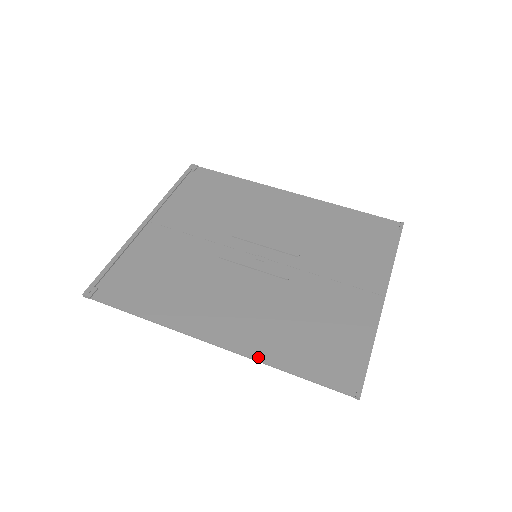
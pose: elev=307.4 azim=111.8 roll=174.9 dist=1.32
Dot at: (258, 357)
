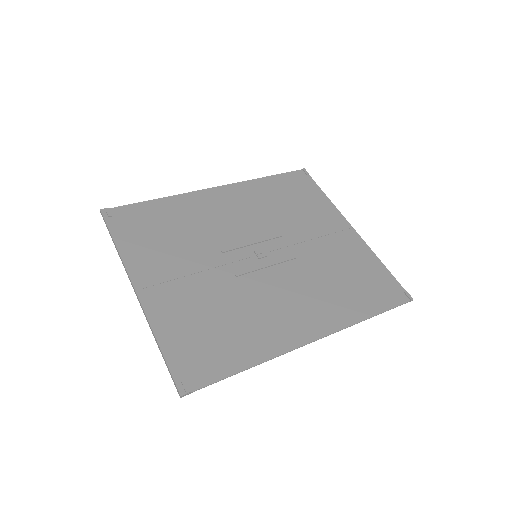
Dot at: (347, 324)
